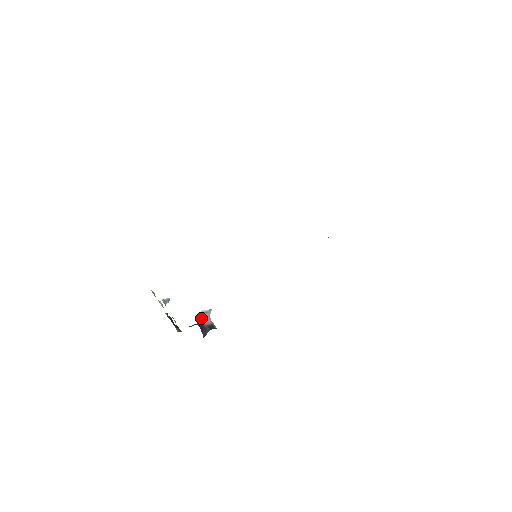
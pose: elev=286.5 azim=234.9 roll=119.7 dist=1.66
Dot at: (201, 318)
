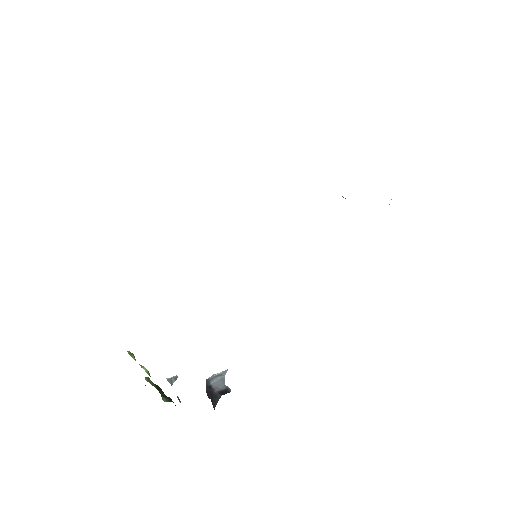
Dot at: (211, 384)
